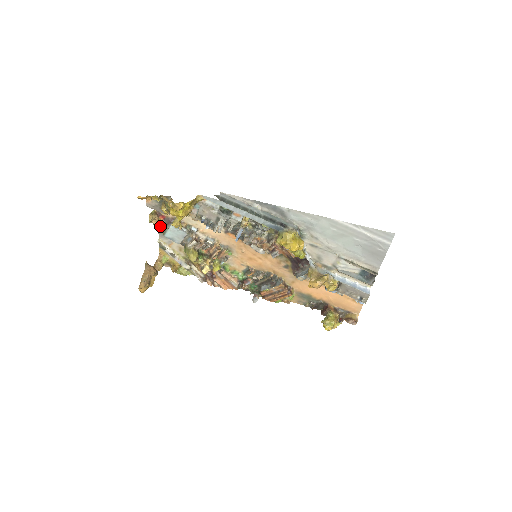
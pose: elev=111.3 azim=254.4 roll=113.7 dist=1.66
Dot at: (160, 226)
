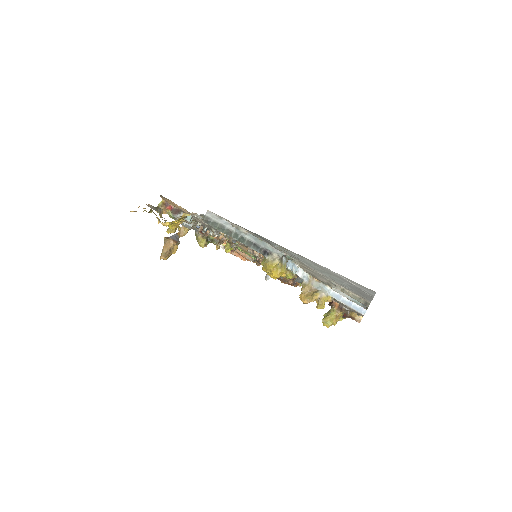
Dot at: (169, 215)
